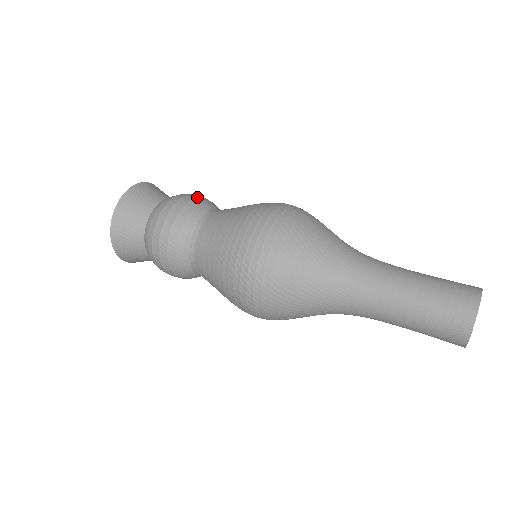
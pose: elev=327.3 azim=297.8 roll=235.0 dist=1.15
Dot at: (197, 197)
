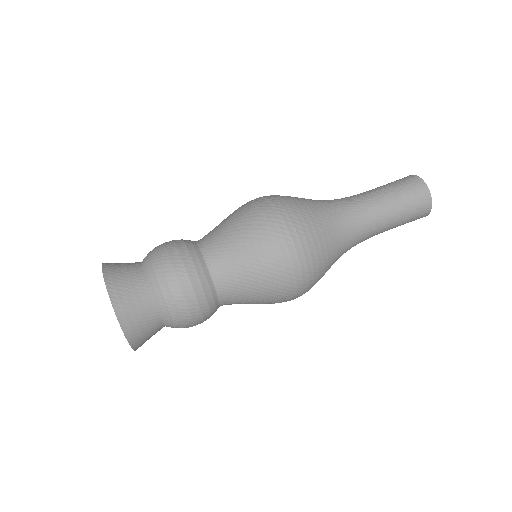
Dot at: occluded
